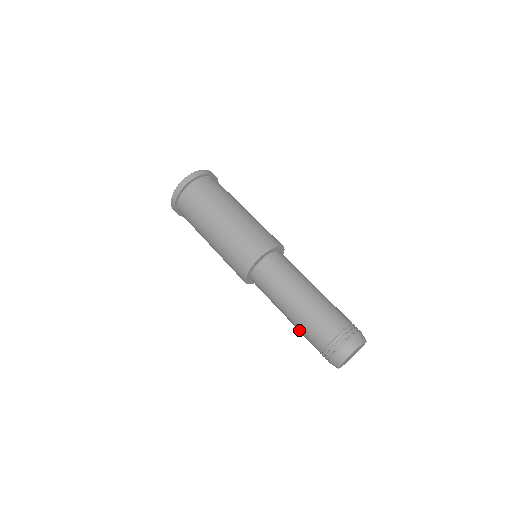
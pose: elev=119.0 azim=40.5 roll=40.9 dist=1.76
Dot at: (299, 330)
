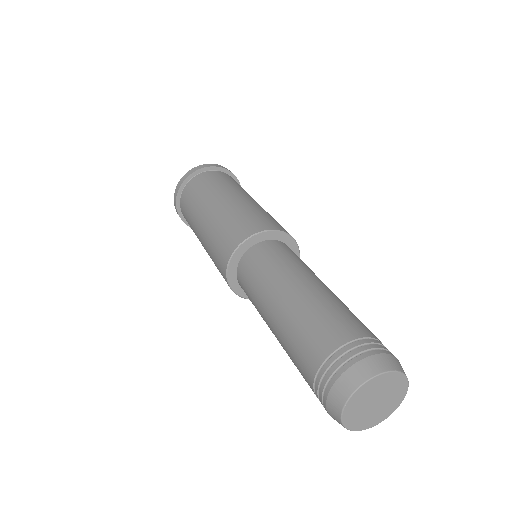
Dot at: (287, 337)
